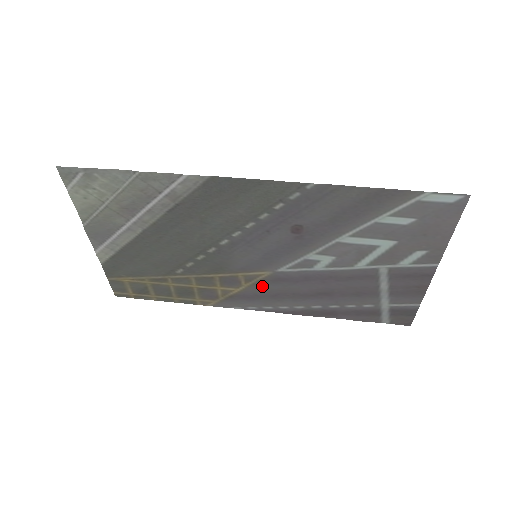
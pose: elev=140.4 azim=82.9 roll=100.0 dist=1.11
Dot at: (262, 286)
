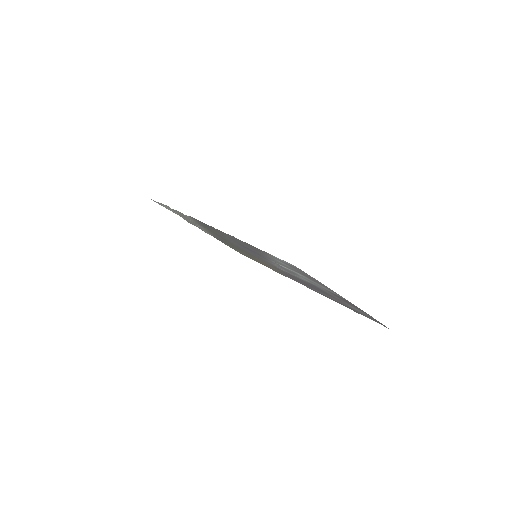
Dot at: (281, 271)
